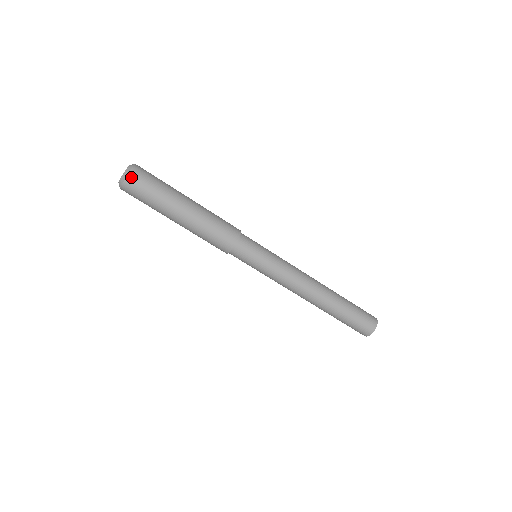
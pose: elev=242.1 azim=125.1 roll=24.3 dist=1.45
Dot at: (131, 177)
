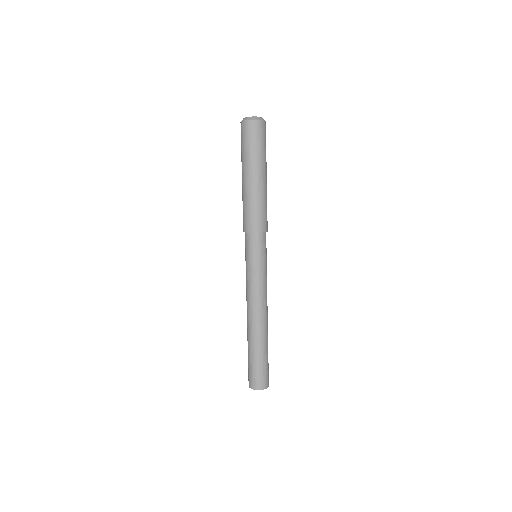
Dot at: (265, 124)
